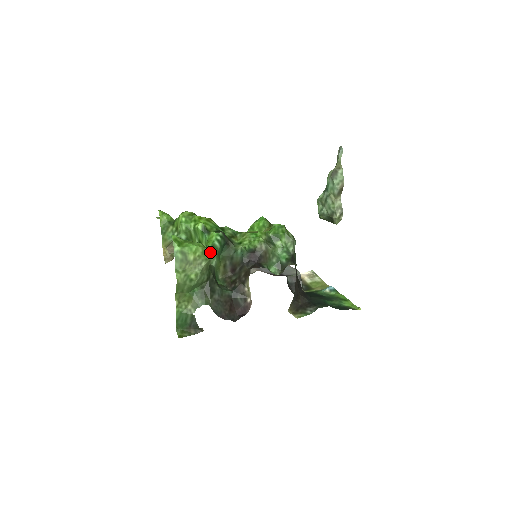
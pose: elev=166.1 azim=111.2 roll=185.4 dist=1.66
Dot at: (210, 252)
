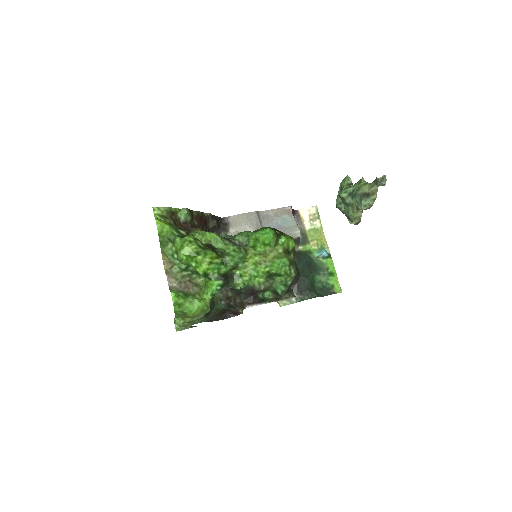
Dot at: (209, 303)
